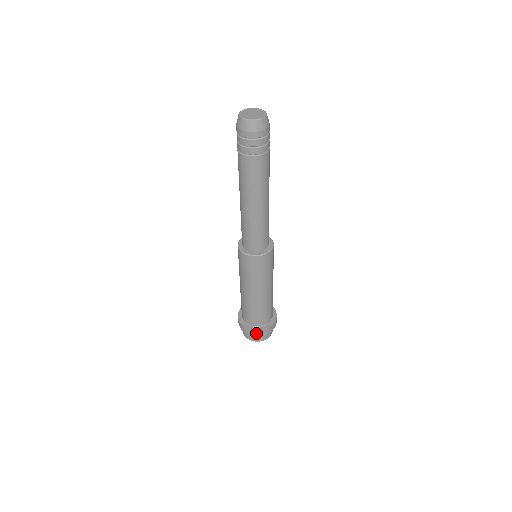
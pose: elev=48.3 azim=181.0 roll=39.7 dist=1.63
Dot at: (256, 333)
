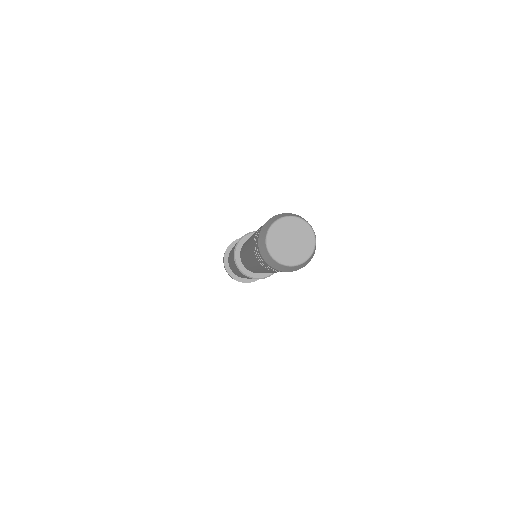
Dot at: (229, 274)
